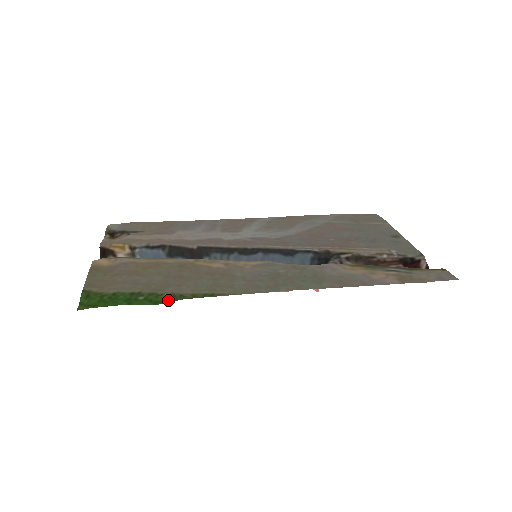
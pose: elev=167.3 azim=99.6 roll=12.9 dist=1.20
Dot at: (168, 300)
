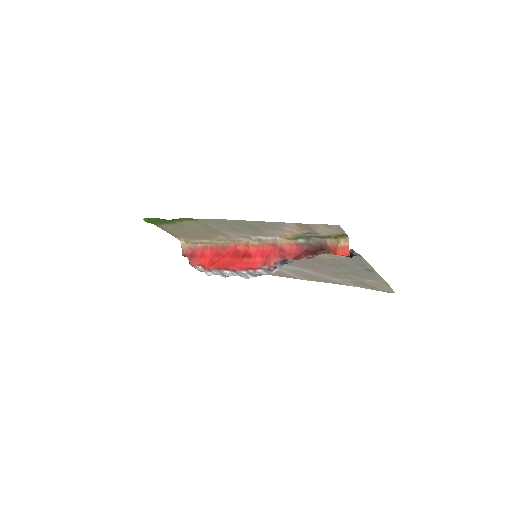
Dot at: (175, 219)
